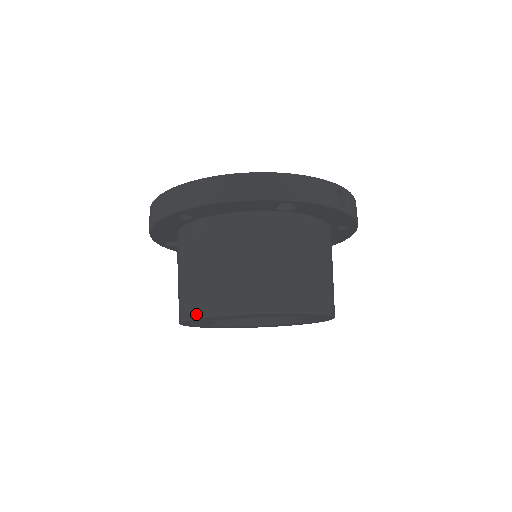
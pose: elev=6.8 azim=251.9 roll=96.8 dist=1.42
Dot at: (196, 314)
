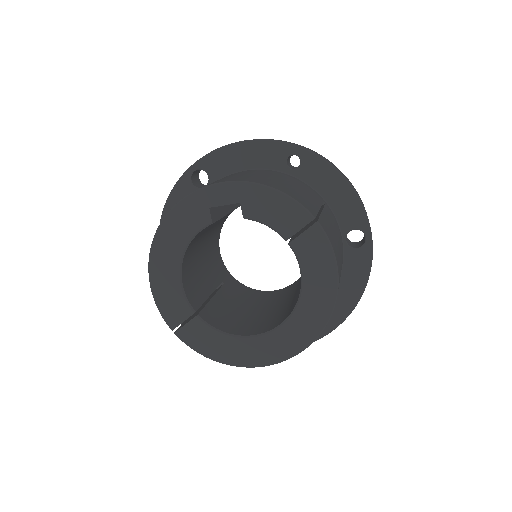
Dot at: (153, 292)
